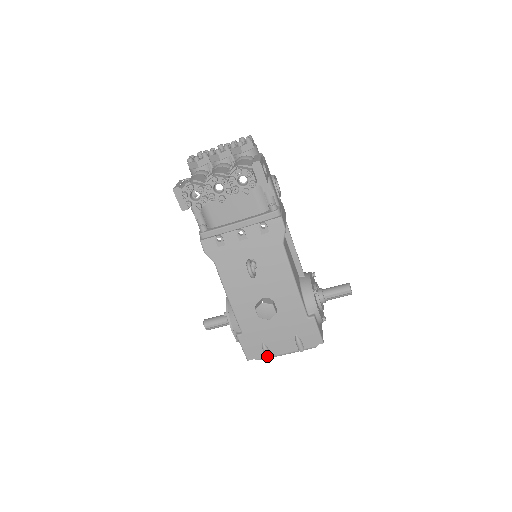
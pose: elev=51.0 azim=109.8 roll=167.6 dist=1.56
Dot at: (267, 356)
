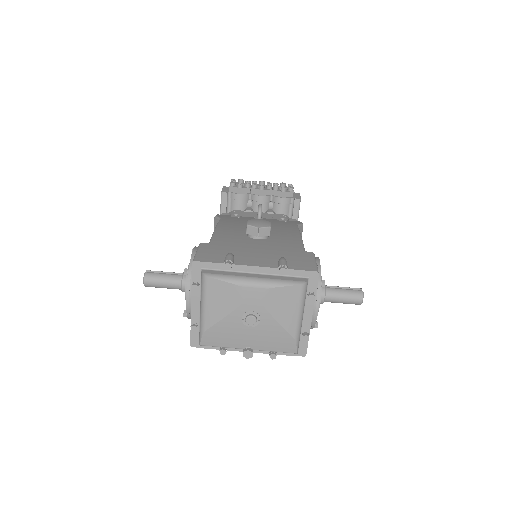
Dot at: (228, 259)
